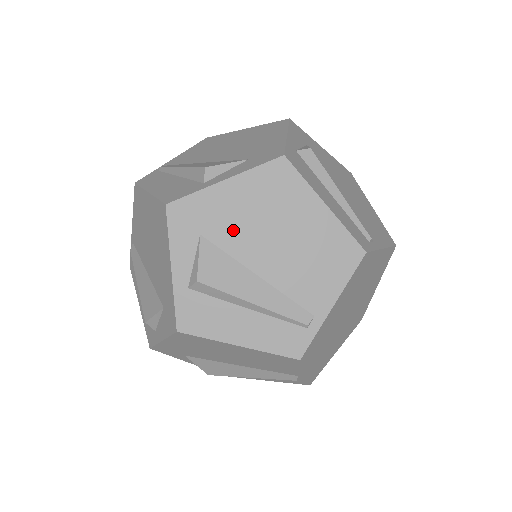
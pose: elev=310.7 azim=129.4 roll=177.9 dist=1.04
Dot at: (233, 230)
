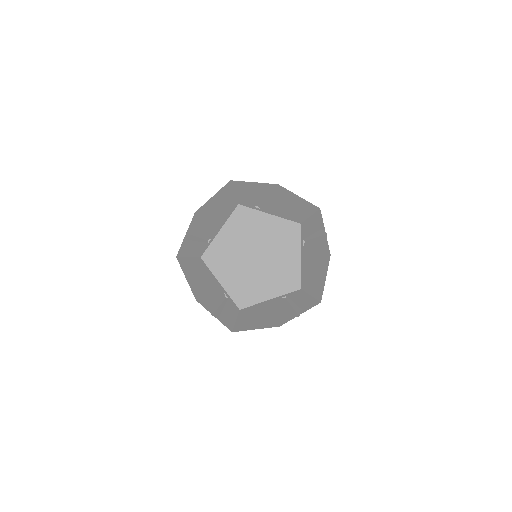
Dot at: (206, 213)
